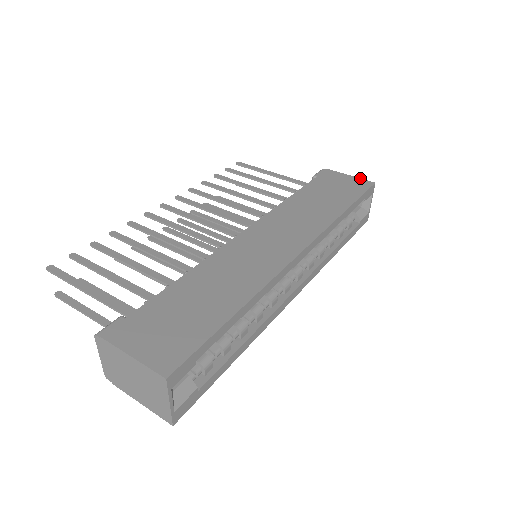
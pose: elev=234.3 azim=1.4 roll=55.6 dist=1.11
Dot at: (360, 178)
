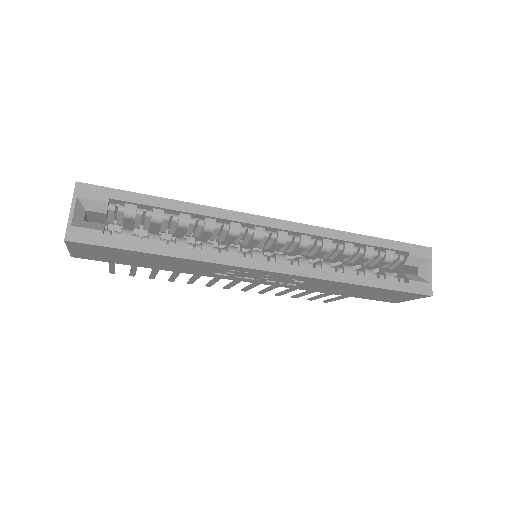
Dot at: occluded
